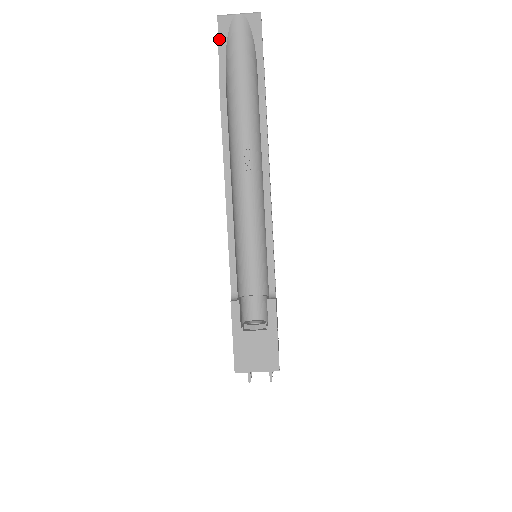
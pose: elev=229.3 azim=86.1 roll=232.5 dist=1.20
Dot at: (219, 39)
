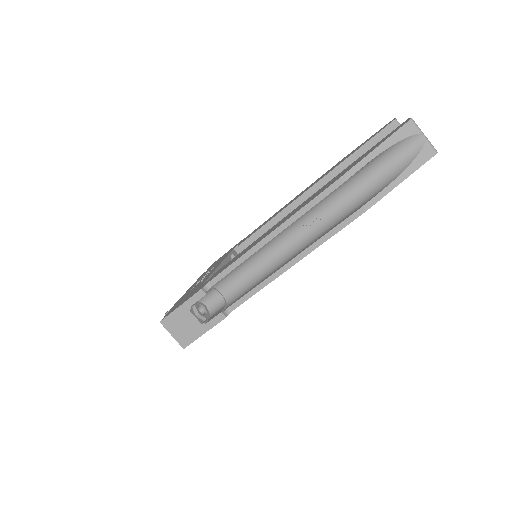
Dot at: (390, 137)
